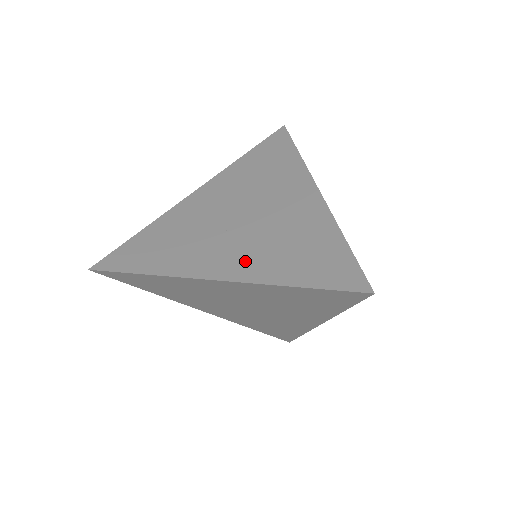
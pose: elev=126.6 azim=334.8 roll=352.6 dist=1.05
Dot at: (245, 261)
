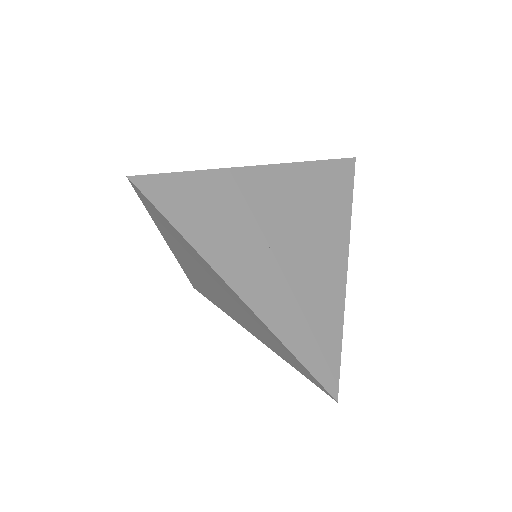
Dot at: (272, 298)
